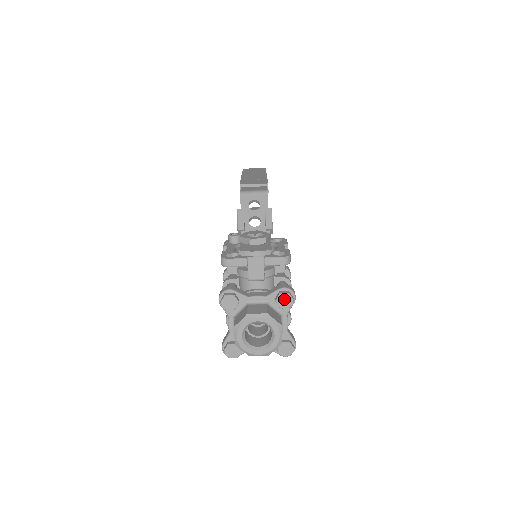
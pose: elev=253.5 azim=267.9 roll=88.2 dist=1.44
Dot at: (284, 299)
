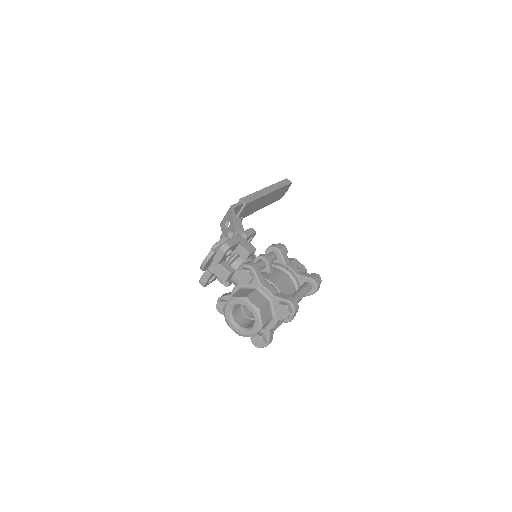
Dot at: (242, 276)
